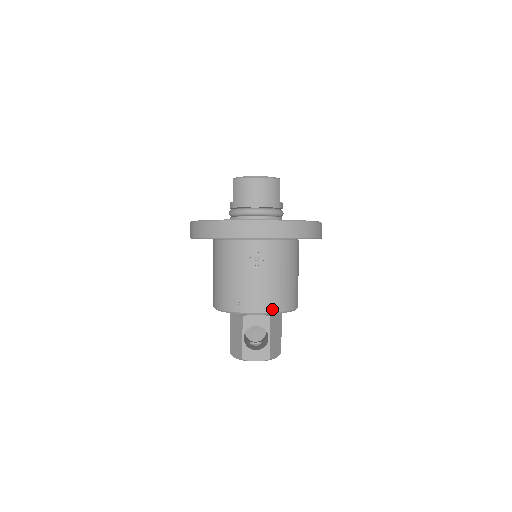
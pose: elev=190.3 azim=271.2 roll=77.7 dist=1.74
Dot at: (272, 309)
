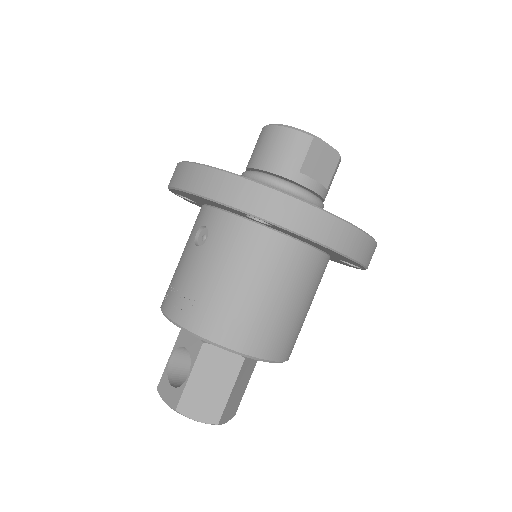
Dot at: (185, 321)
